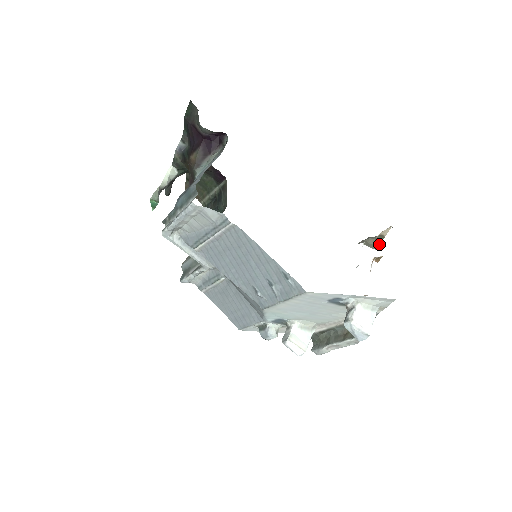
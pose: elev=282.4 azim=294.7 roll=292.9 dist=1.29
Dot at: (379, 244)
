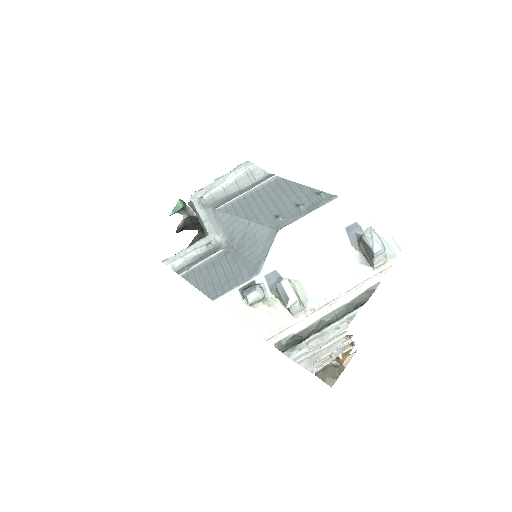
Dot at: occluded
